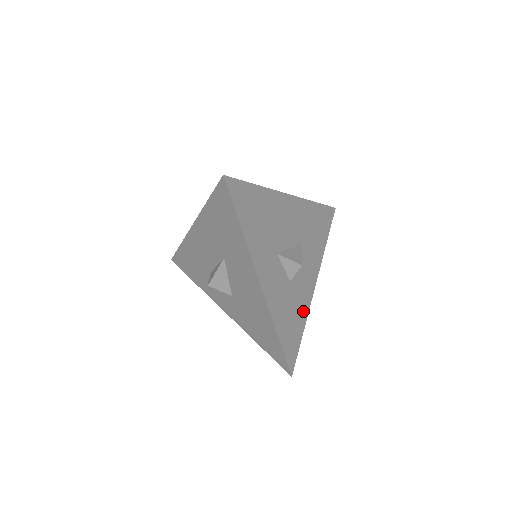
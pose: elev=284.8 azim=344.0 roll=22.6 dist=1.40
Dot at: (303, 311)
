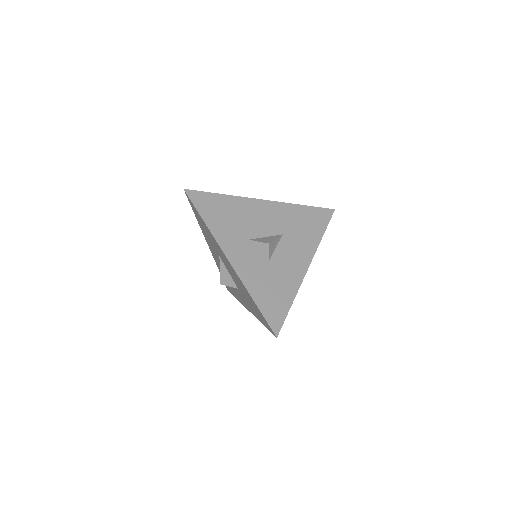
Dot at: (290, 286)
